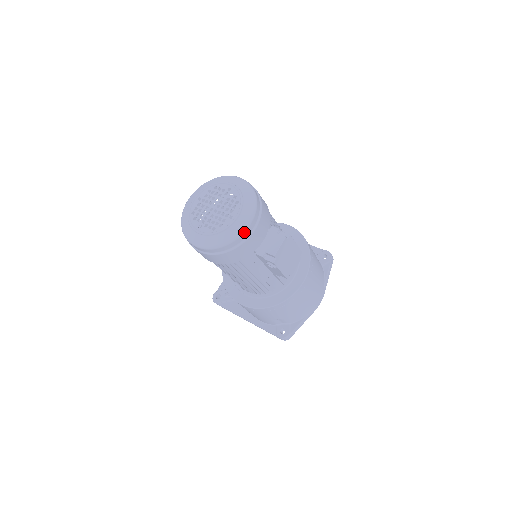
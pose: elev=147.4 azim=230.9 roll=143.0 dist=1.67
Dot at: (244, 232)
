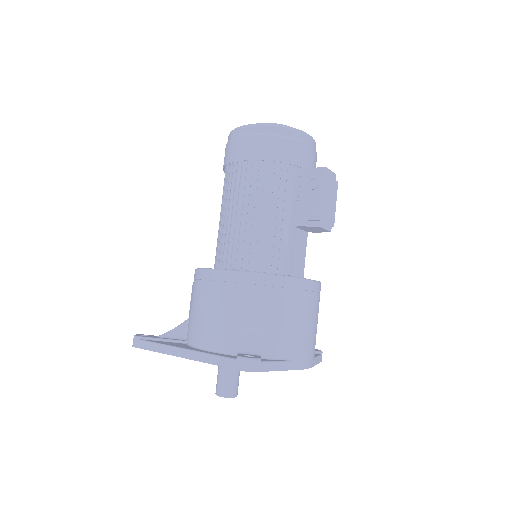
Dot at: (306, 135)
